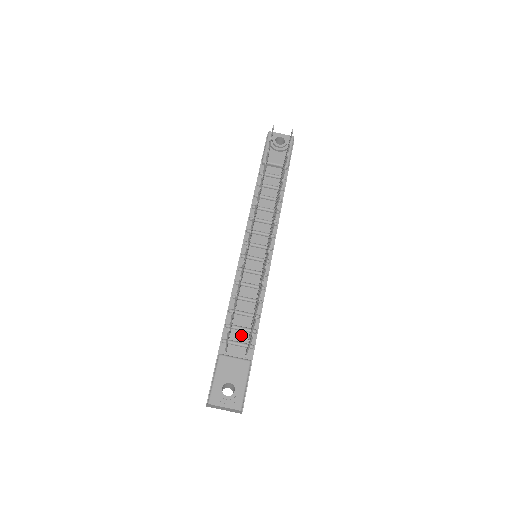
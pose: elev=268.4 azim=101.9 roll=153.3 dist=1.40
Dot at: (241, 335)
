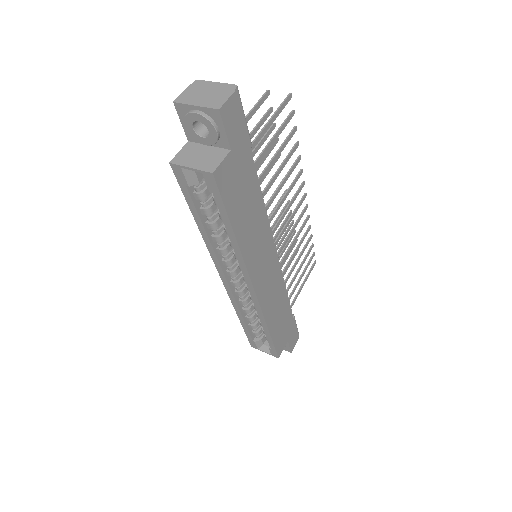
Dot at: occluded
